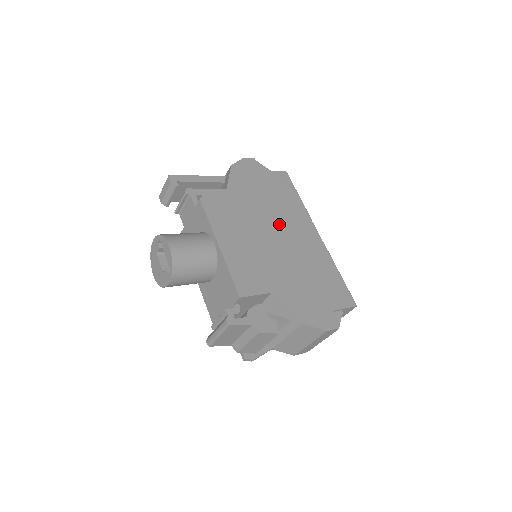
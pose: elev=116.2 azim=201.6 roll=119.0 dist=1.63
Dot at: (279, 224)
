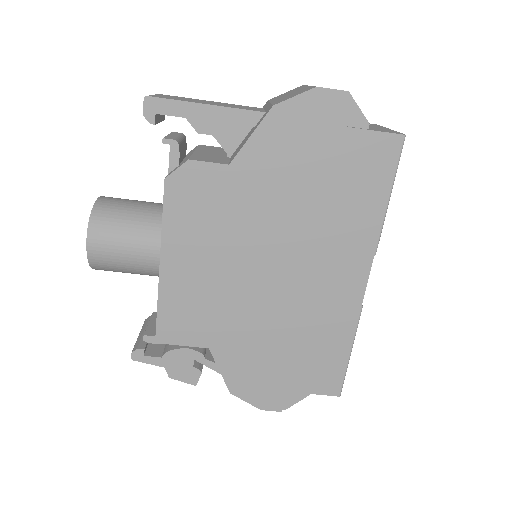
Dot at: (296, 250)
